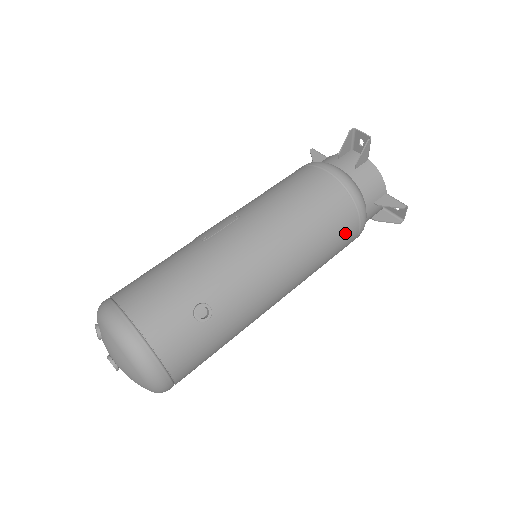
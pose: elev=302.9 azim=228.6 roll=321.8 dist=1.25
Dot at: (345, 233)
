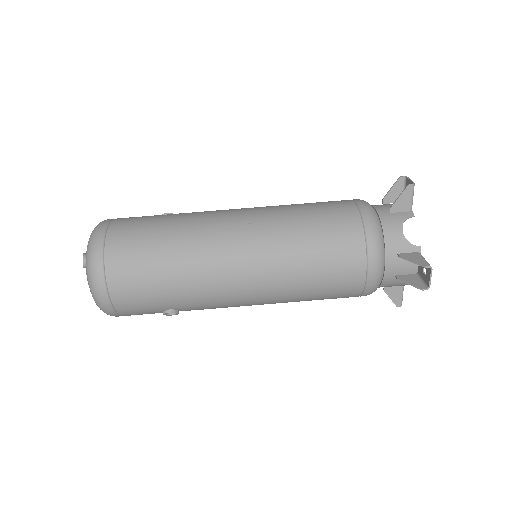
Dot at: occluded
